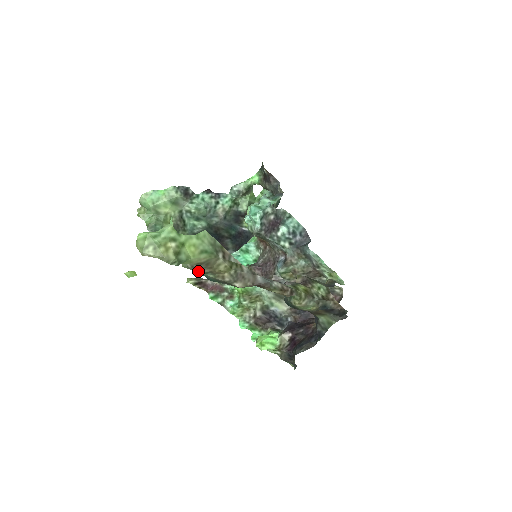
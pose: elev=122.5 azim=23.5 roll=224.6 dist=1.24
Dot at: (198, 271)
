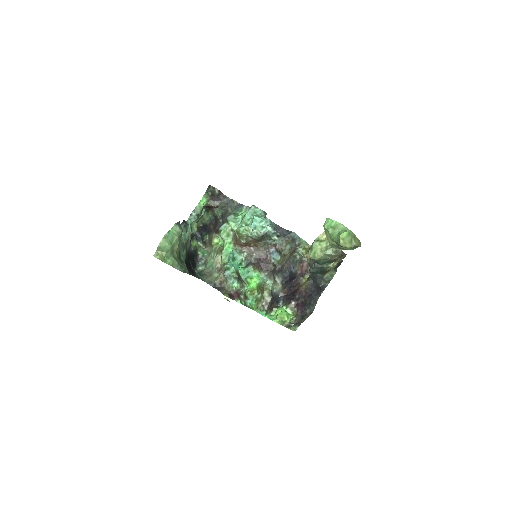
Dot at: (338, 254)
